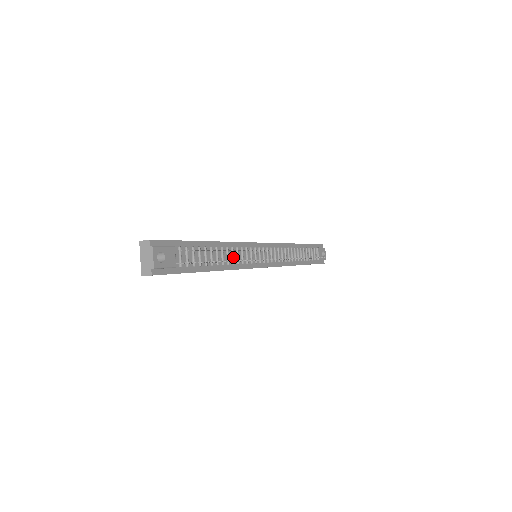
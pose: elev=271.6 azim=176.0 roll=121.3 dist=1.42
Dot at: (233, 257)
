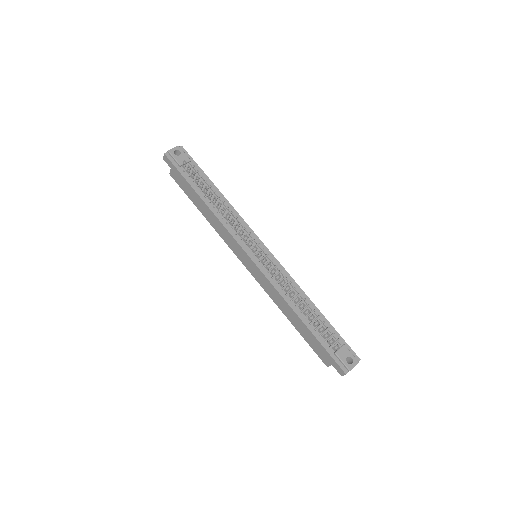
Dot at: occluded
